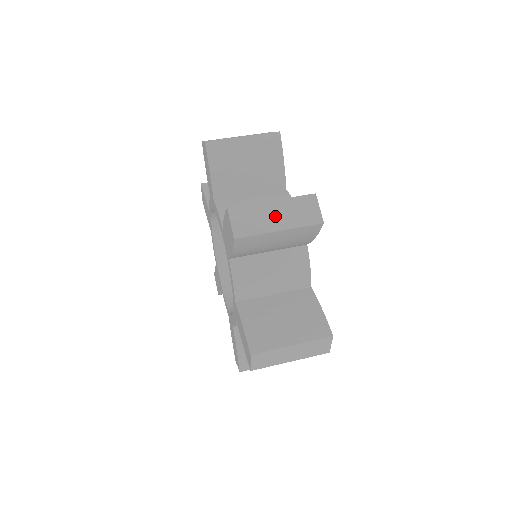
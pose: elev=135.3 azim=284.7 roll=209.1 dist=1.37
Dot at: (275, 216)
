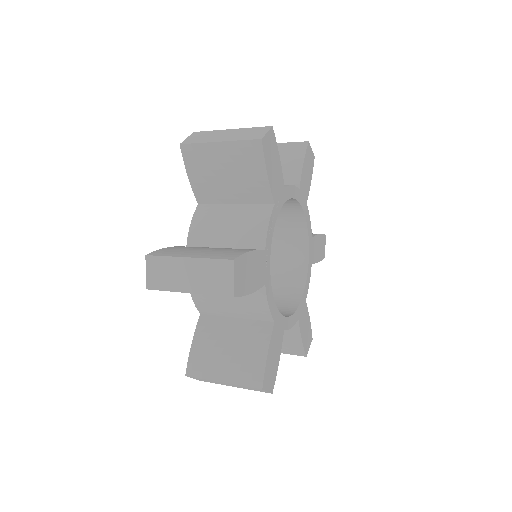
Dot at: (224, 135)
